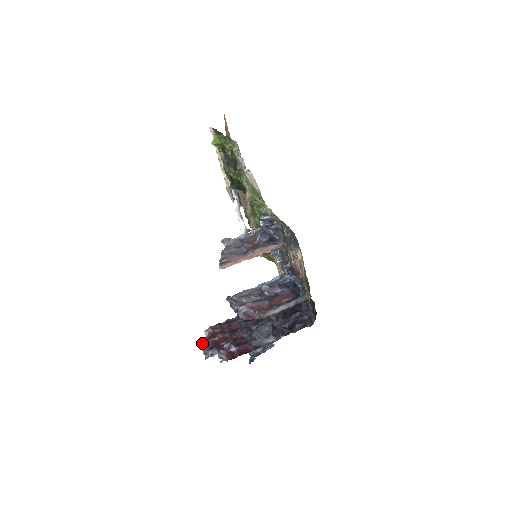
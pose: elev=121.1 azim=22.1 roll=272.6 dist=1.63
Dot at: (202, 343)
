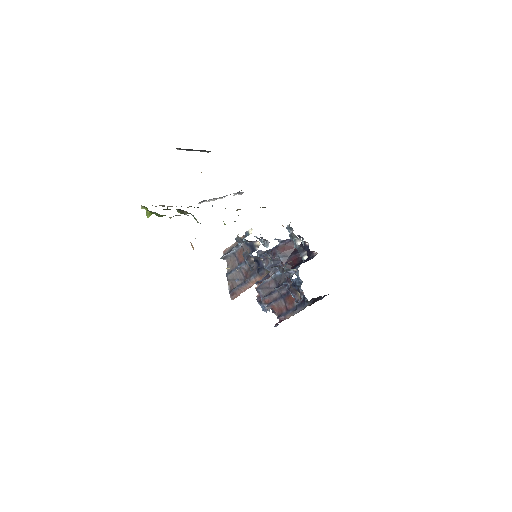
Dot at: (258, 299)
